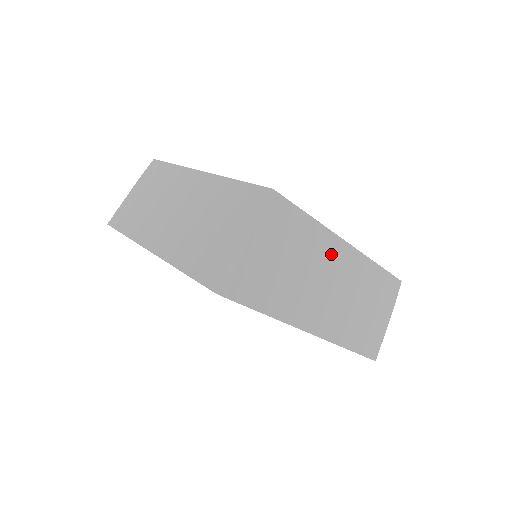
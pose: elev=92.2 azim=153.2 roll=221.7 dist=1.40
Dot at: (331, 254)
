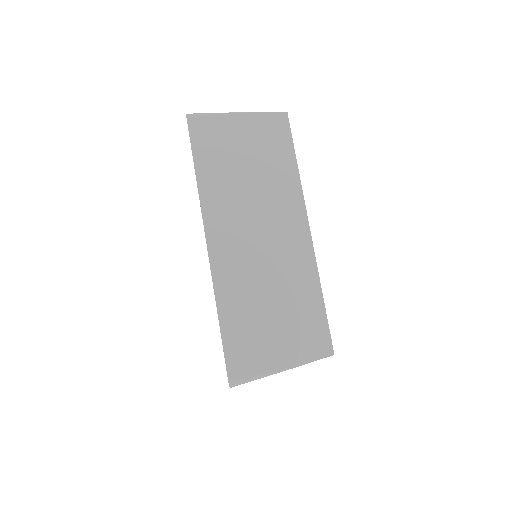
Dot at: (286, 212)
